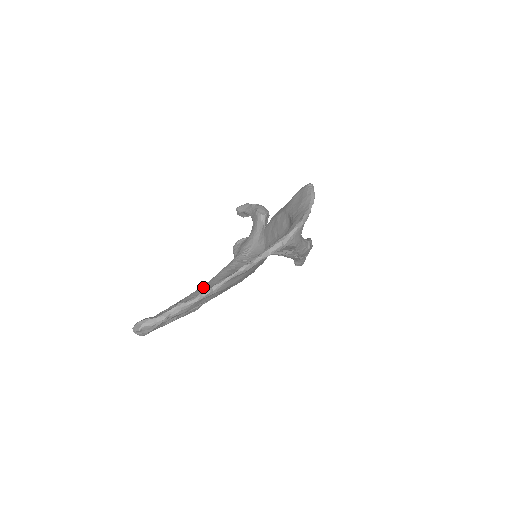
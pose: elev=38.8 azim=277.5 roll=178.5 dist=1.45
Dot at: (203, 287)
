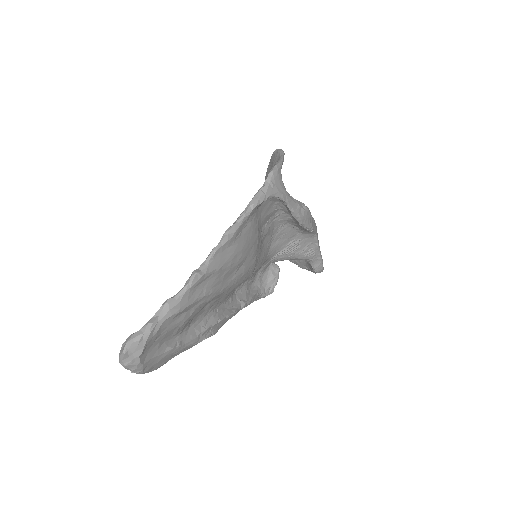
Dot at: occluded
